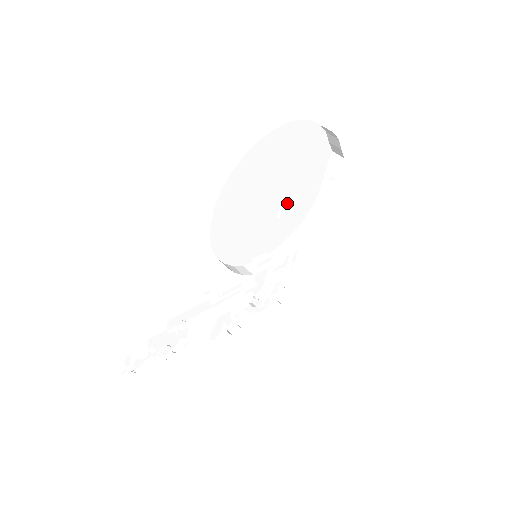
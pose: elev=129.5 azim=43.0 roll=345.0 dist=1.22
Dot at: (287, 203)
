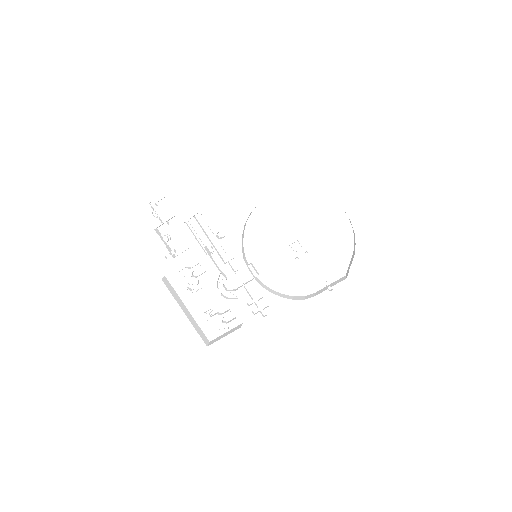
Dot at: occluded
